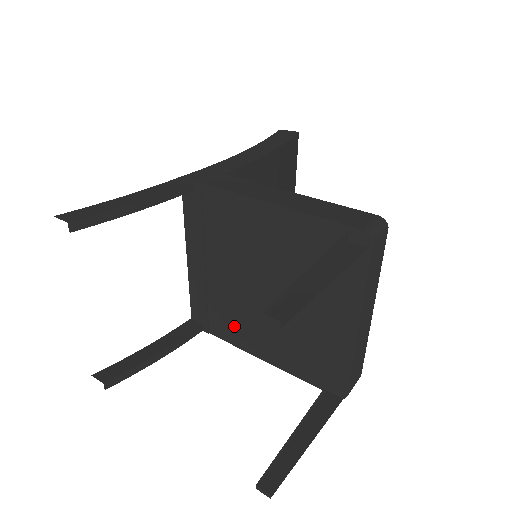
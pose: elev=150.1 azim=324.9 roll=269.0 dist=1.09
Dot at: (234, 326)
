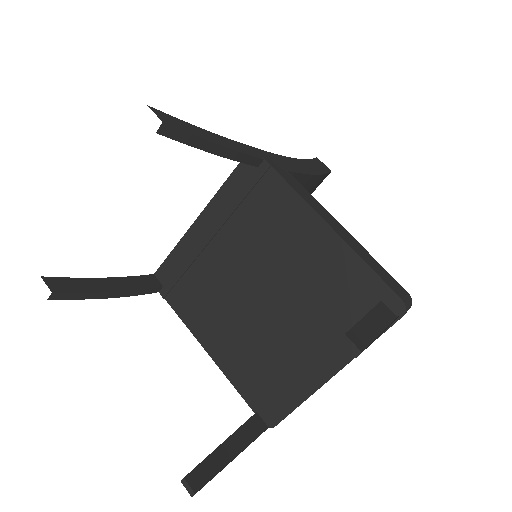
Dot at: (200, 307)
